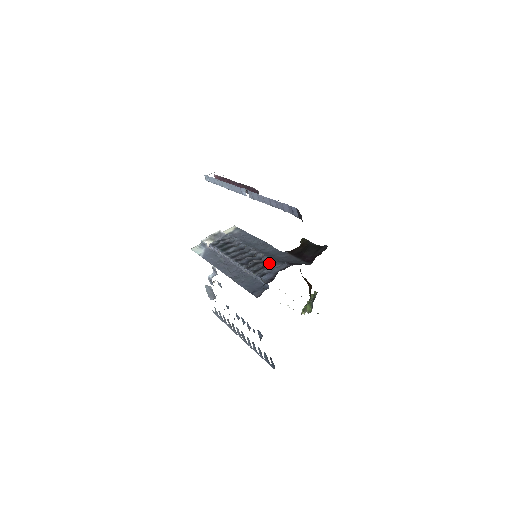
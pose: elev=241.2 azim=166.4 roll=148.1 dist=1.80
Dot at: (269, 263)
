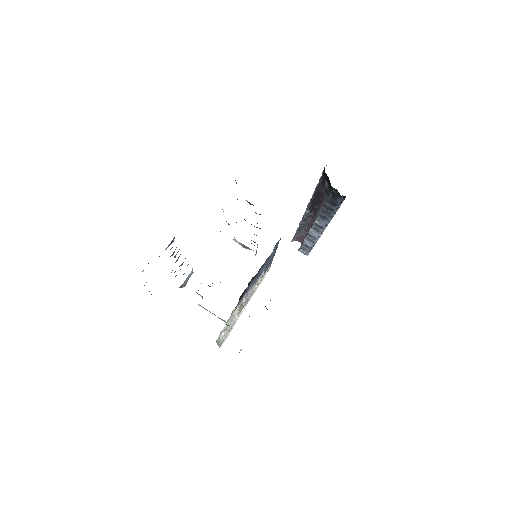
Dot at: occluded
